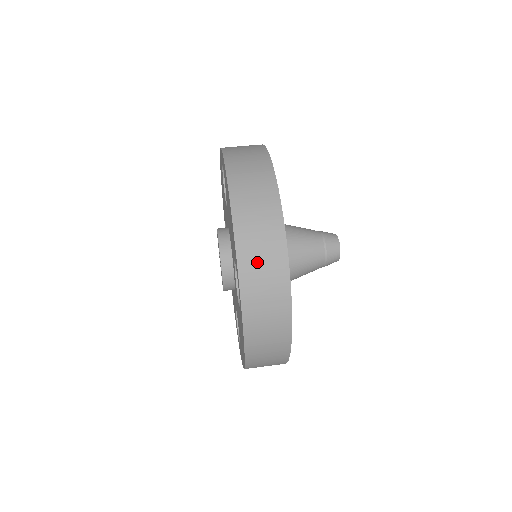
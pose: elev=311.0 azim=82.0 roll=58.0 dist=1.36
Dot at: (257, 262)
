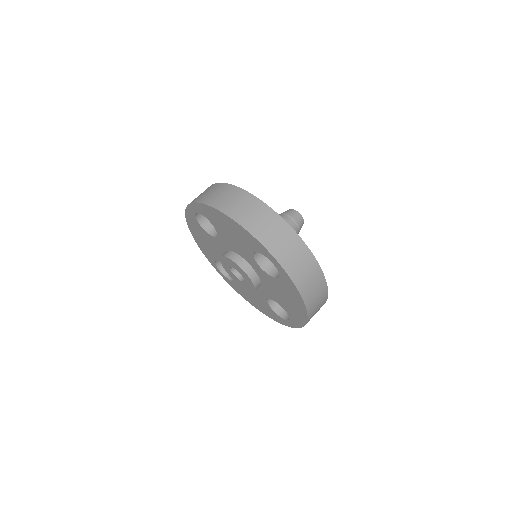
Dot at: (271, 235)
